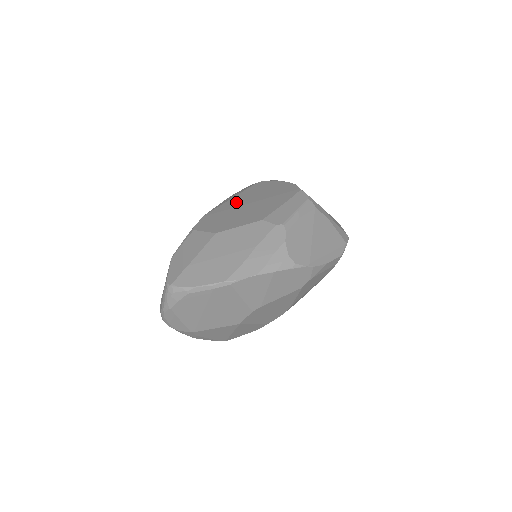
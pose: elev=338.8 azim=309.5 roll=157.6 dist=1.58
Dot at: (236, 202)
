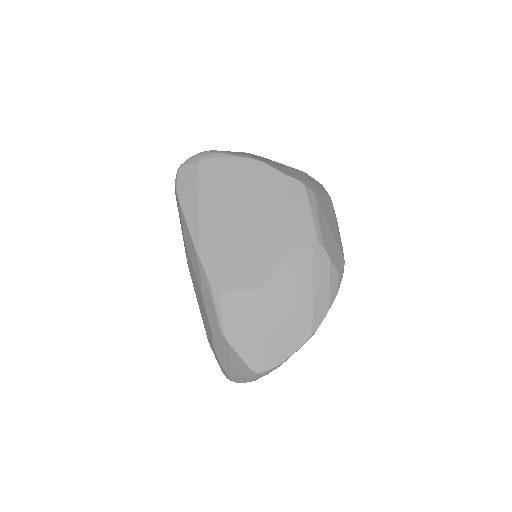
Dot at: (217, 220)
